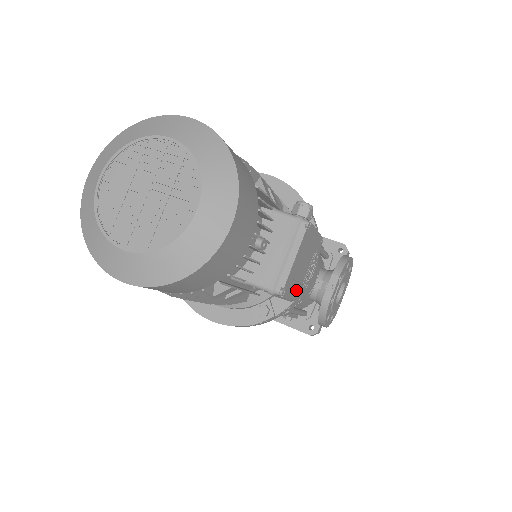
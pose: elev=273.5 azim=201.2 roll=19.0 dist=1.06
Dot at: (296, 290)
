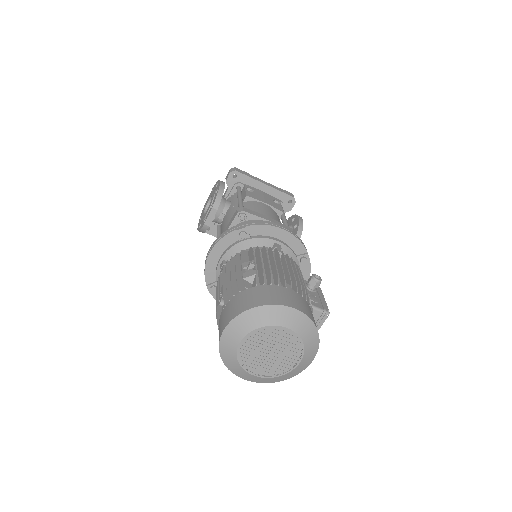
Dot at: occluded
